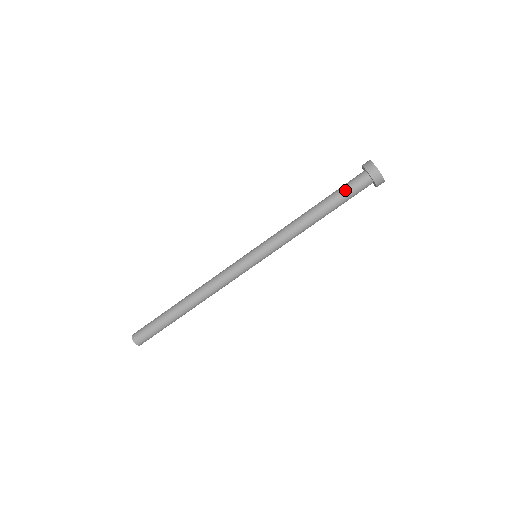
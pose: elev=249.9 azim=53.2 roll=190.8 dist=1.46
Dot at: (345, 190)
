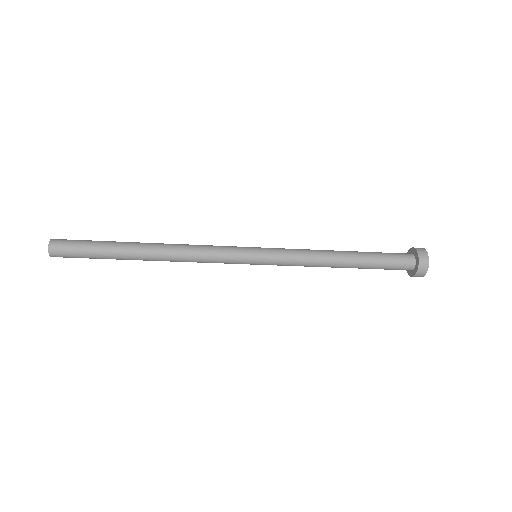
Dot at: (384, 269)
